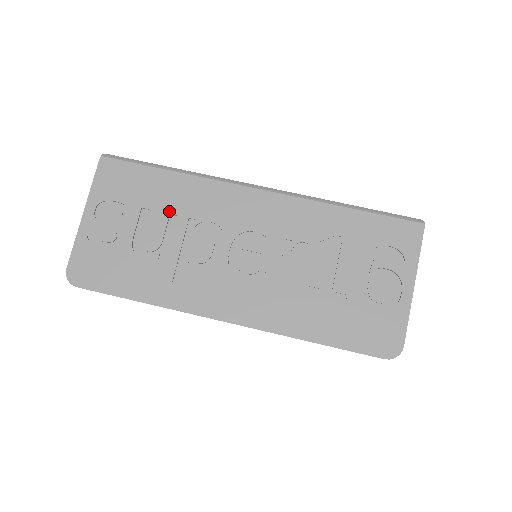
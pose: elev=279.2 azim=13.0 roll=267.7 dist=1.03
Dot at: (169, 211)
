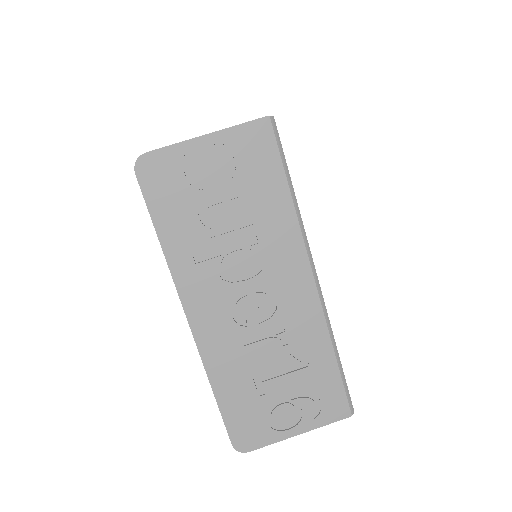
Dot at: (253, 215)
